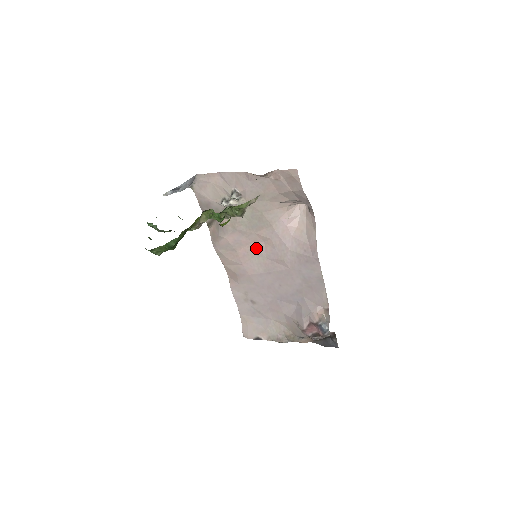
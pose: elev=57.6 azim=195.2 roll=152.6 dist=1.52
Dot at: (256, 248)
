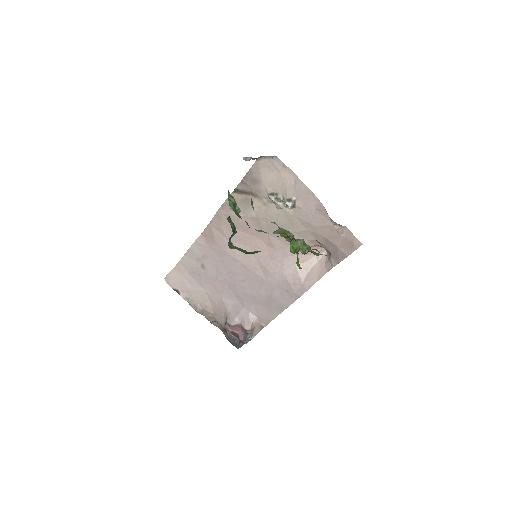
Dot at: (255, 243)
